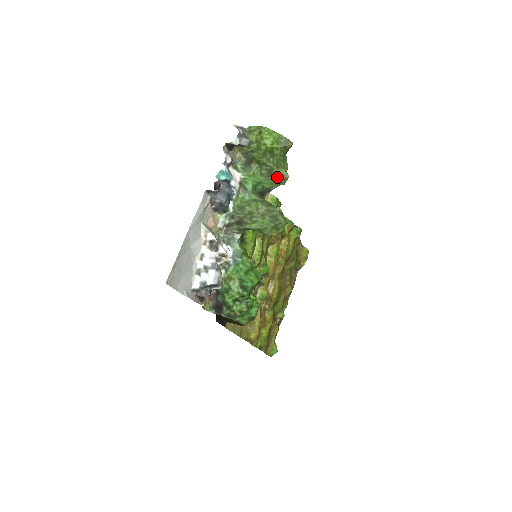
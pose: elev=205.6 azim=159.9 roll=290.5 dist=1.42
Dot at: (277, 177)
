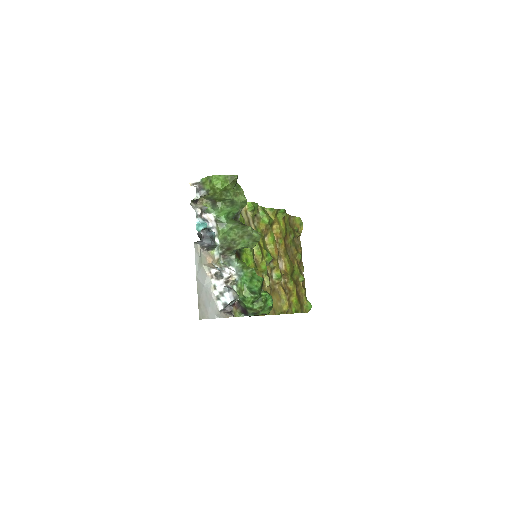
Dot at: (239, 203)
